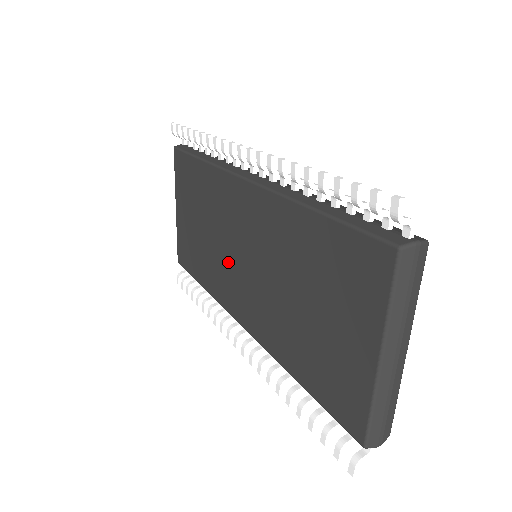
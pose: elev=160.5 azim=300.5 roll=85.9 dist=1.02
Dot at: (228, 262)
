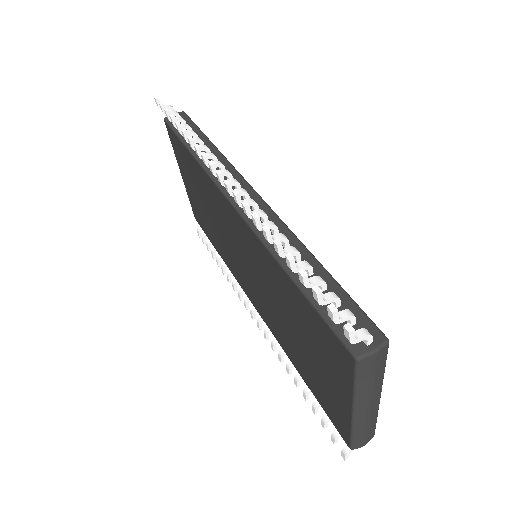
Dot at: (233, 254)
